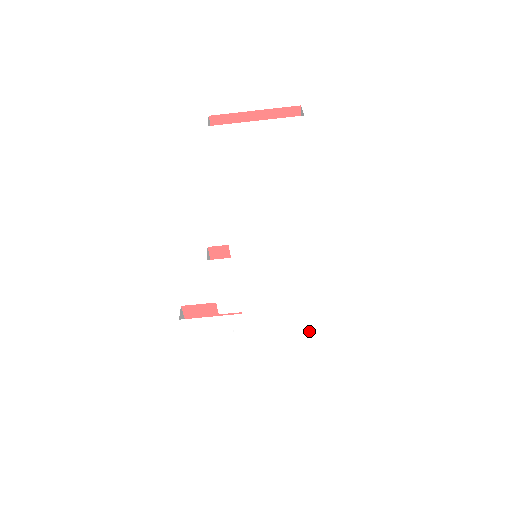
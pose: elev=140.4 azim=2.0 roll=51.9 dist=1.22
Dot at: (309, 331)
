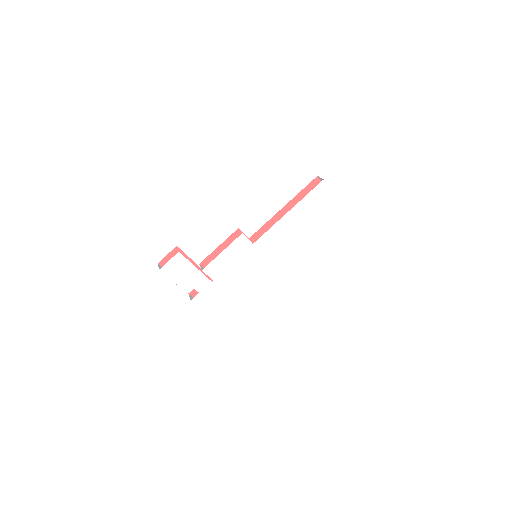
Dot at: (224, 327)
